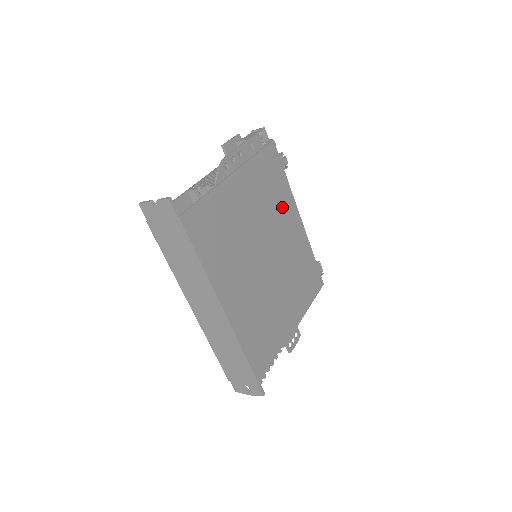
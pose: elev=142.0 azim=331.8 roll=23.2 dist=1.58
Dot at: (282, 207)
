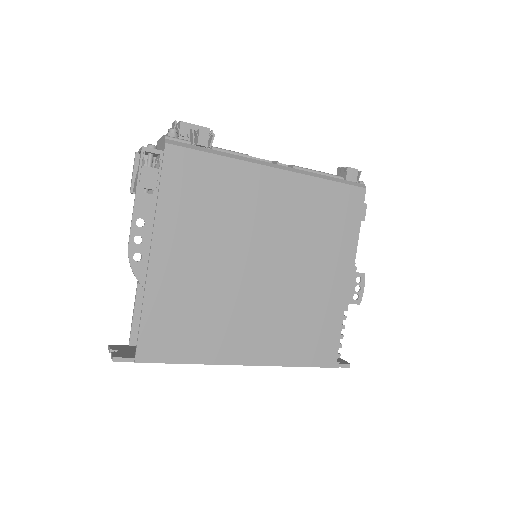
Dot at: (240, 195)
